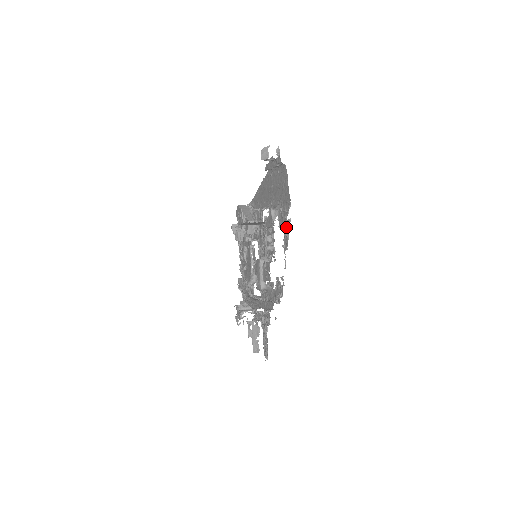
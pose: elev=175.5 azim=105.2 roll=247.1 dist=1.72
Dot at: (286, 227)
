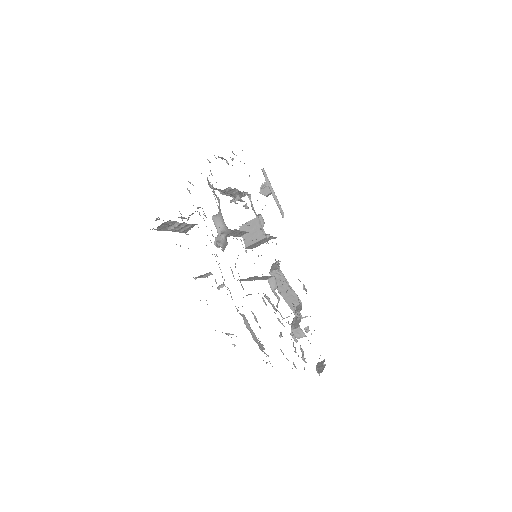
Dot at: occluded
